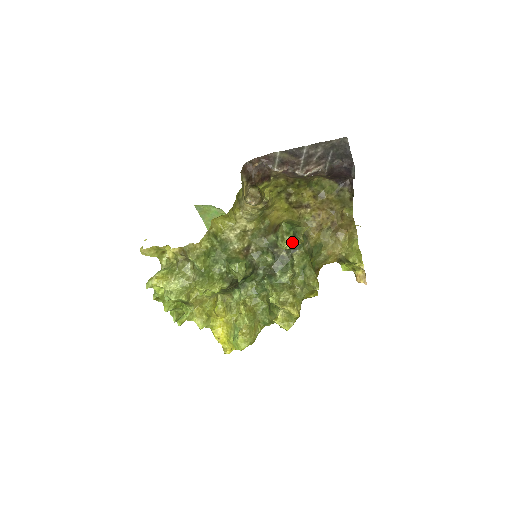
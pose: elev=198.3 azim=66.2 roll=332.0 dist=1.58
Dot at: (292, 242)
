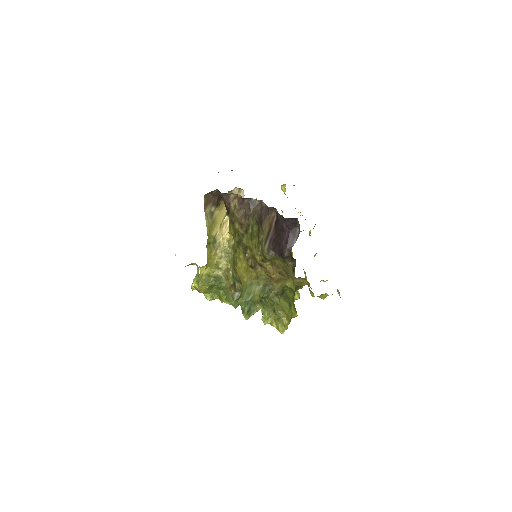
Dot at: (249, 316)
